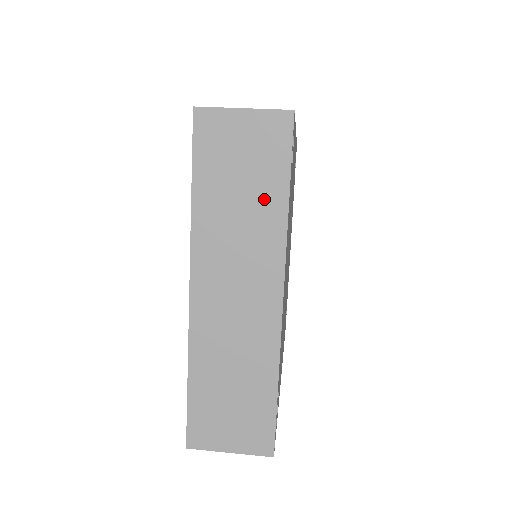
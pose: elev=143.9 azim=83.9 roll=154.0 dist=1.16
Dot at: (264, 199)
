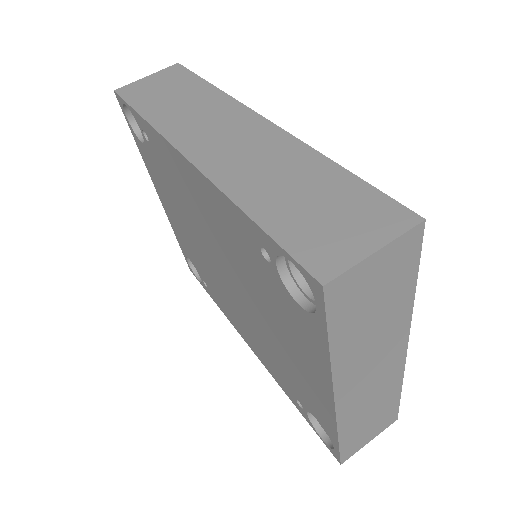
Dot at: (395, 305)
